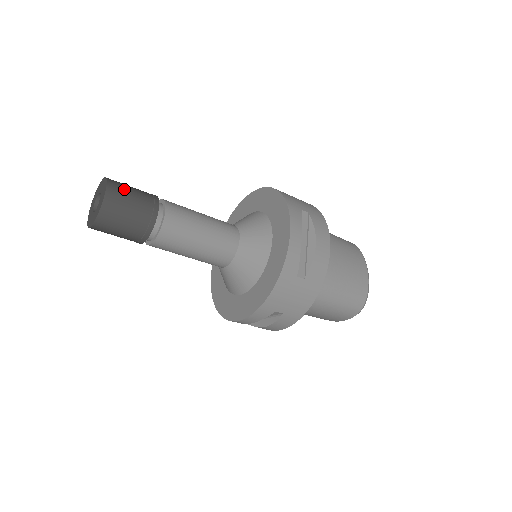
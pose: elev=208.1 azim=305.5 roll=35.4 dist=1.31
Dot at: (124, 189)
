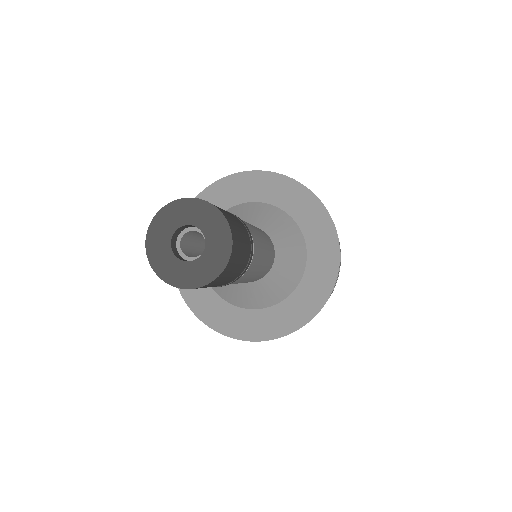
Dot at: (239, 238)
